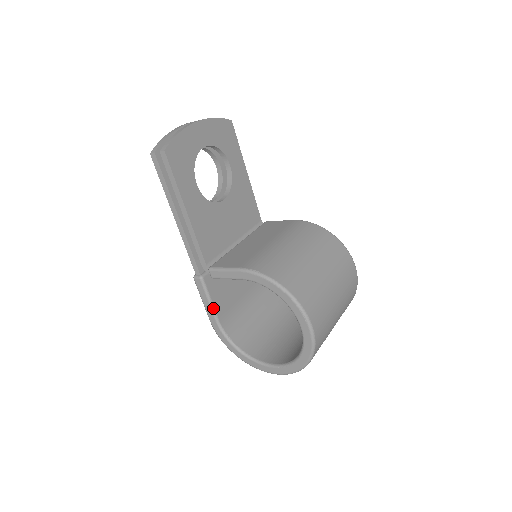
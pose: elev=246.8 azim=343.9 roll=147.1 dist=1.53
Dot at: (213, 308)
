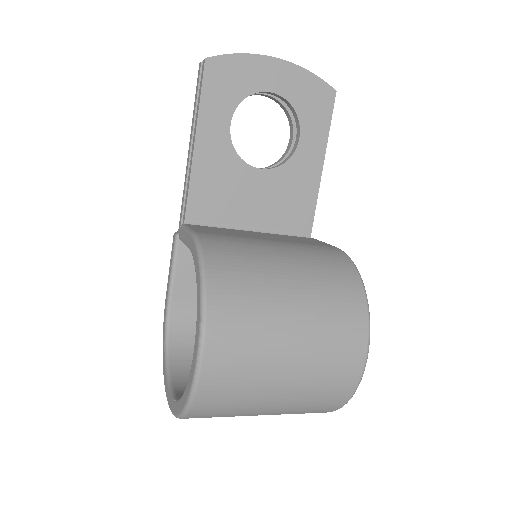
Dot at: (172, 281)
